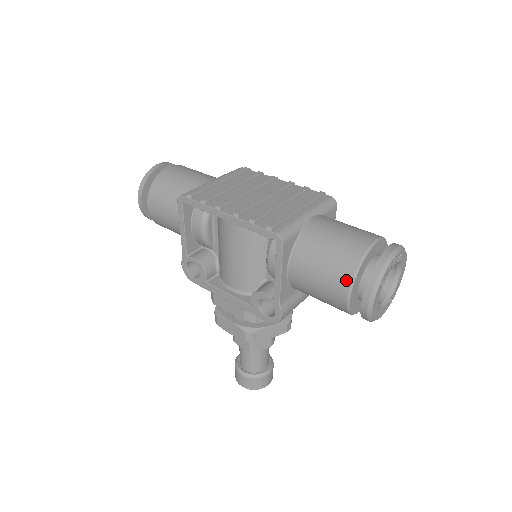
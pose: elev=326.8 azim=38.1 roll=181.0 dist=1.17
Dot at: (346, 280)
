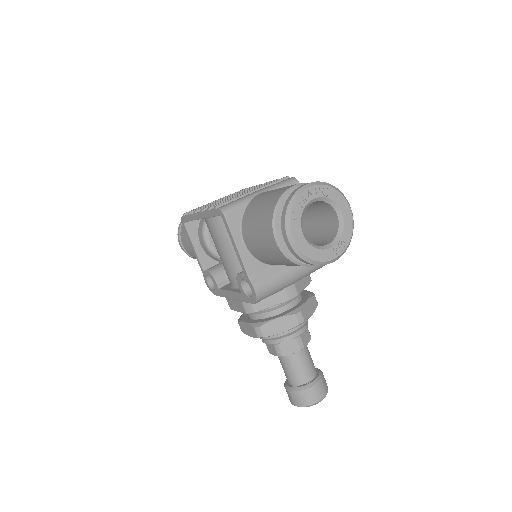
Dot at: (269, 225)
